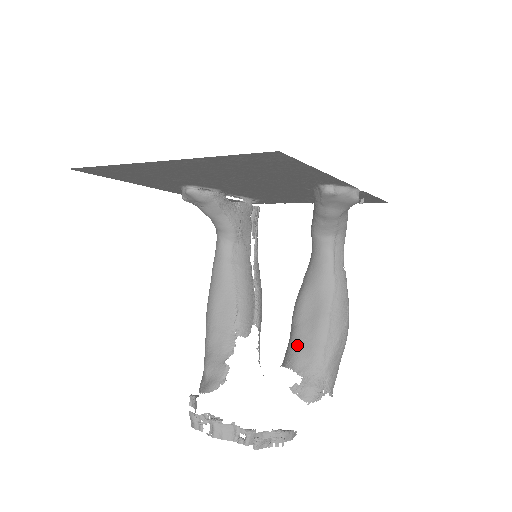
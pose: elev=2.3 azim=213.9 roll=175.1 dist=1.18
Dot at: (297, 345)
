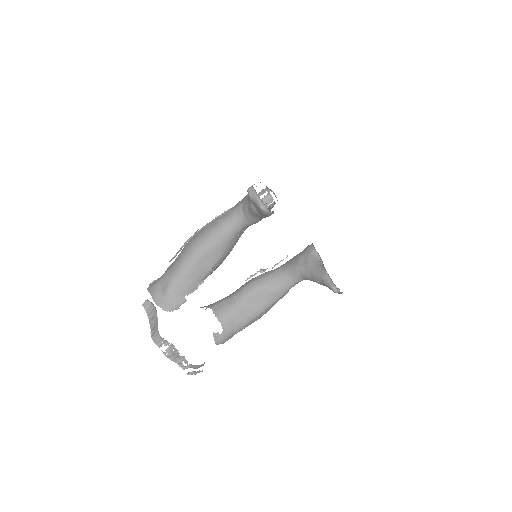
Dot at: (234, 313)
